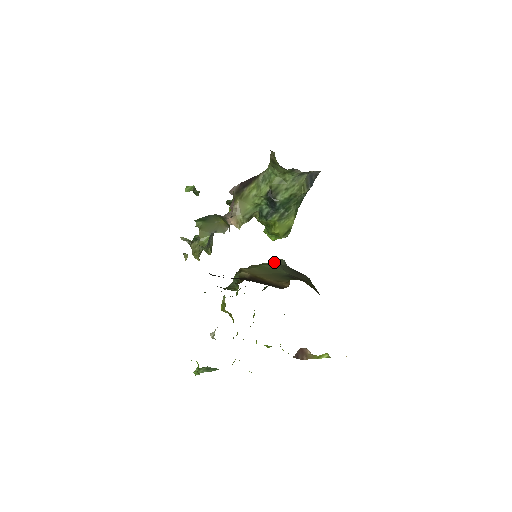
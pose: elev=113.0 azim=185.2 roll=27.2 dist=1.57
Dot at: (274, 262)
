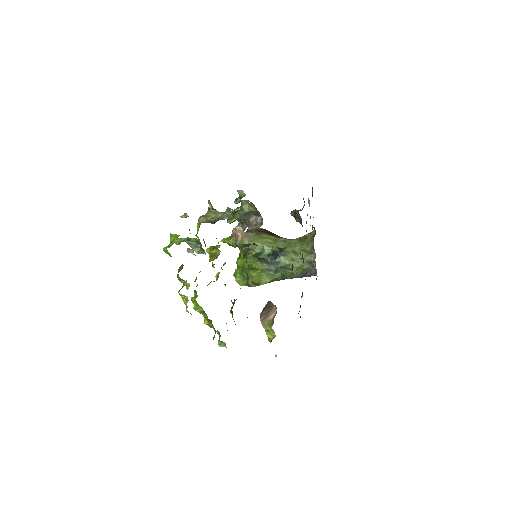
Dot at: occluded
